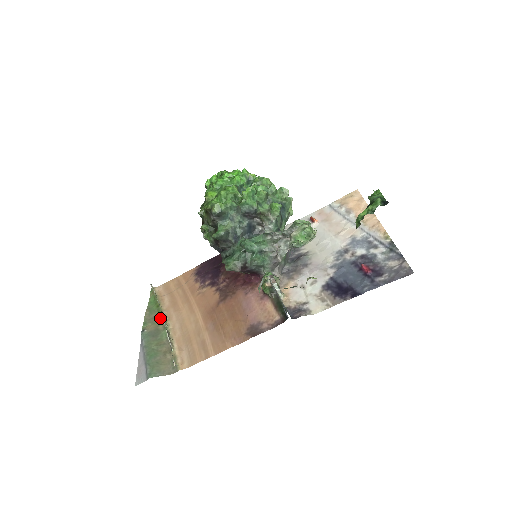
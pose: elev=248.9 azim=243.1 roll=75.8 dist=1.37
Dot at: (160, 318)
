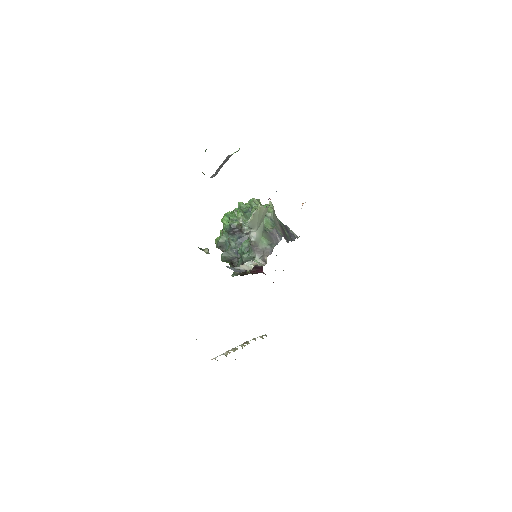
Dot at: occluded
